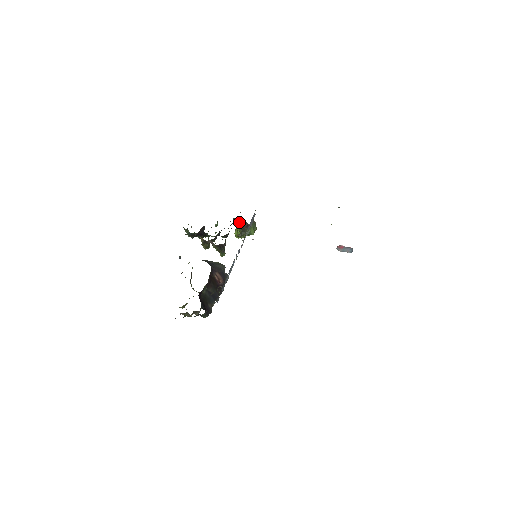
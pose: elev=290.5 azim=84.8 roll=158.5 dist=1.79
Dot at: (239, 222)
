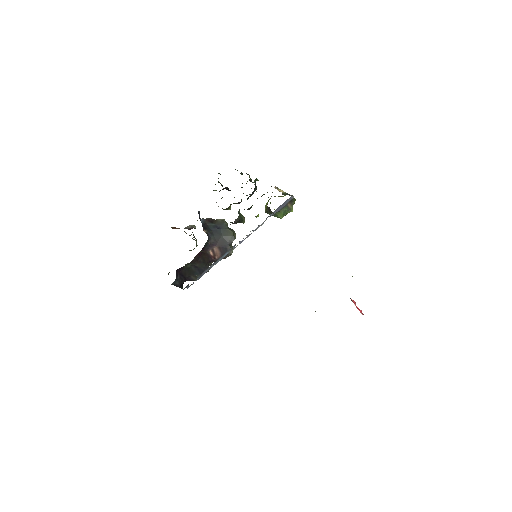
Dot at: (269, 199)
